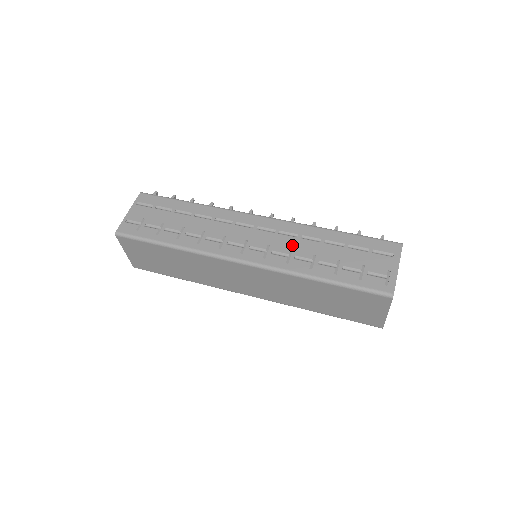
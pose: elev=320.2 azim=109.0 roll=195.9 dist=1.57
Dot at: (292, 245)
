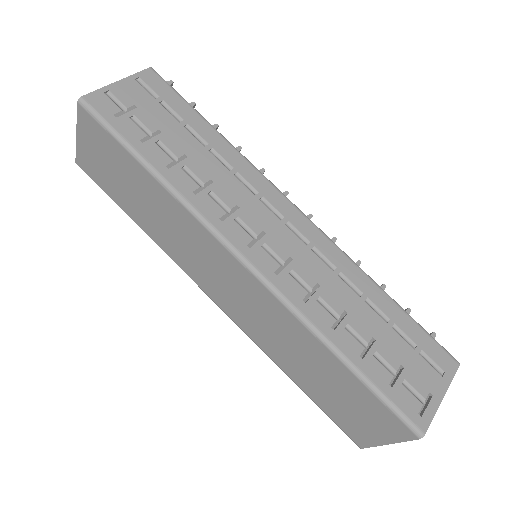
Dot at: (322, 278)
